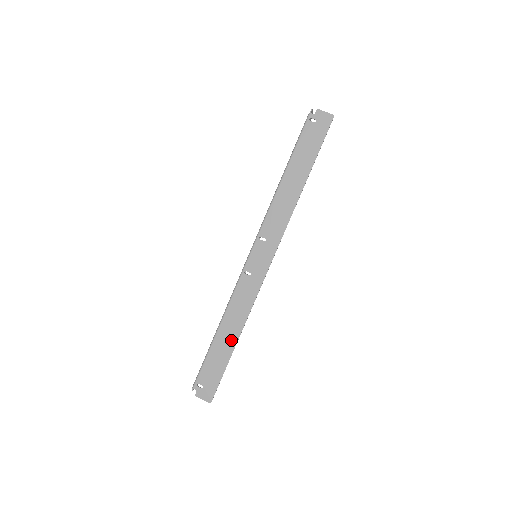
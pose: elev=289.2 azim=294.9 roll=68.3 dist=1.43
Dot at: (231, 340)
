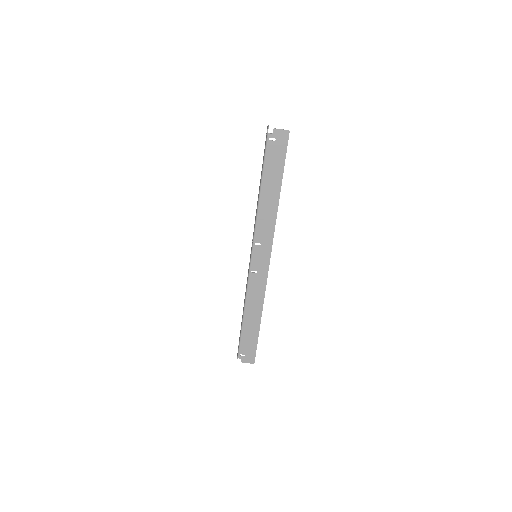
Dot at: (256, 320)
